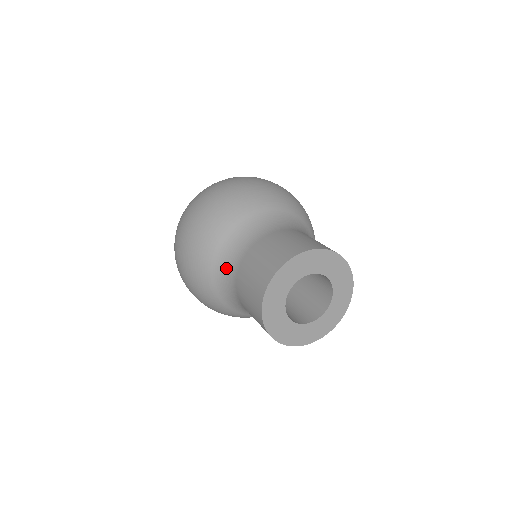
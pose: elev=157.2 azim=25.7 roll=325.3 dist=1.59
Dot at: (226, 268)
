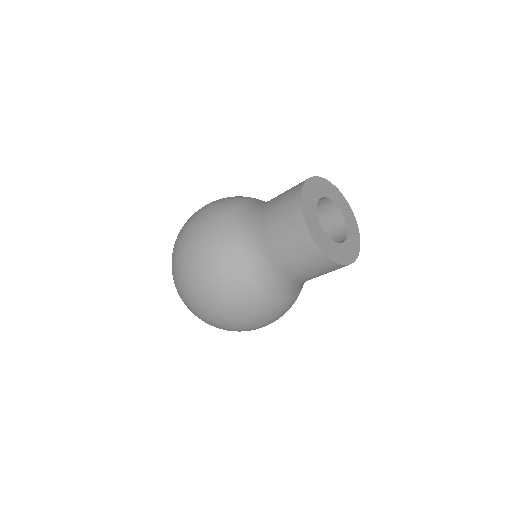
Dot at: (245, 227)
